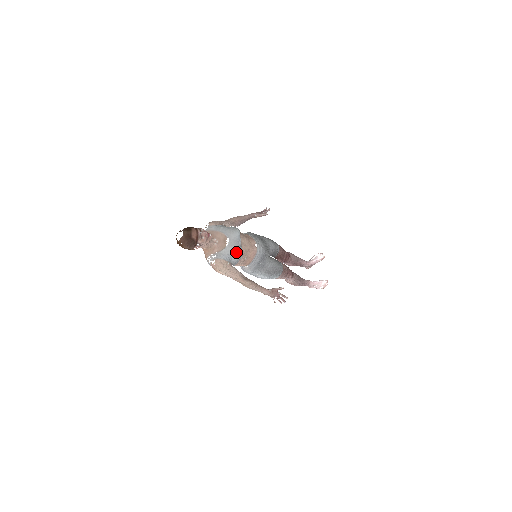
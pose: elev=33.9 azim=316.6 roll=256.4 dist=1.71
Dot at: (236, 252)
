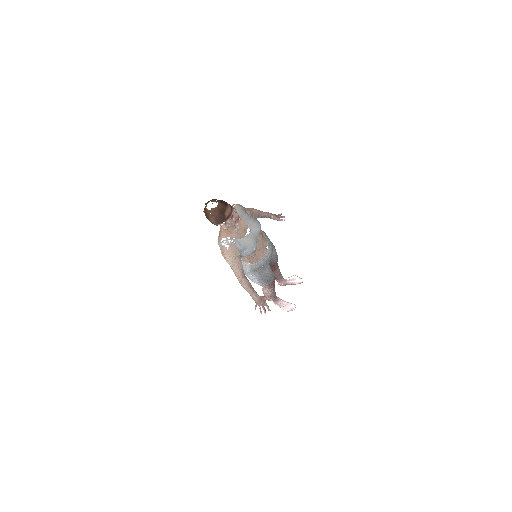
Dot at: (252, 247)
